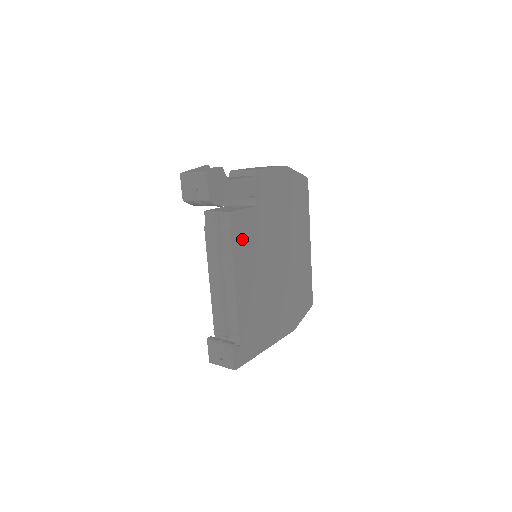
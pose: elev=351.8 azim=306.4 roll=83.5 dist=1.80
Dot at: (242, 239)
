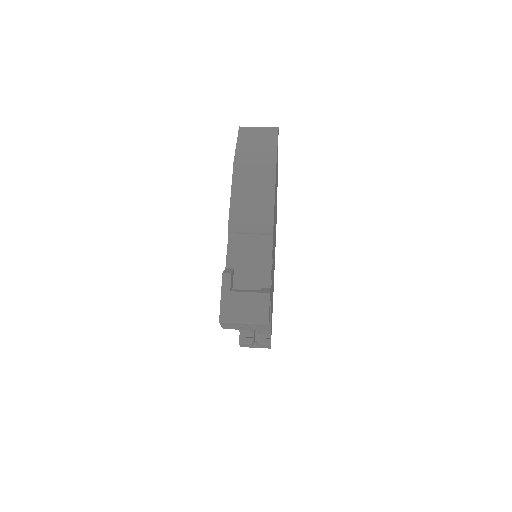
Dot at: occluded
